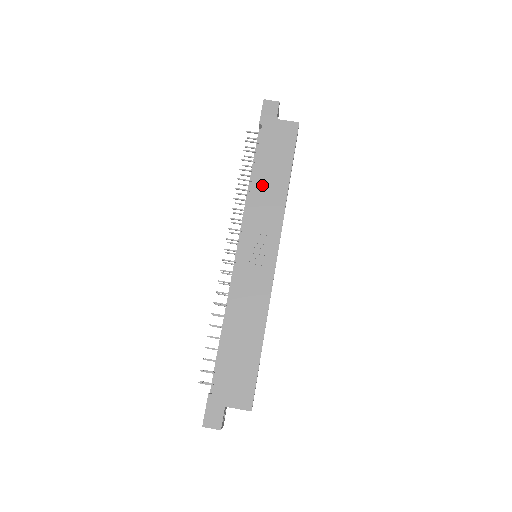
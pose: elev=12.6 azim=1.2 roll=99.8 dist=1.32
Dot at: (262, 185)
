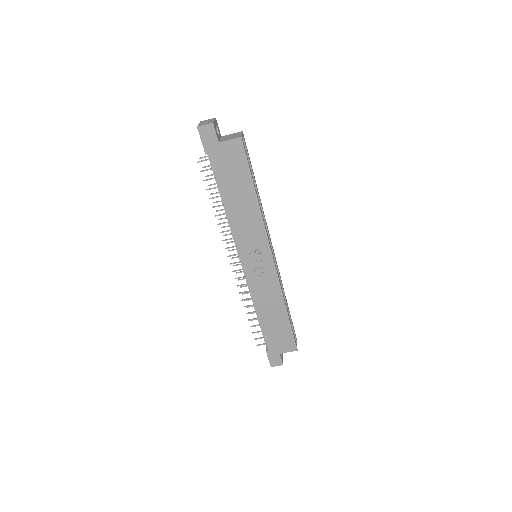
Dot at: (235, 208)
